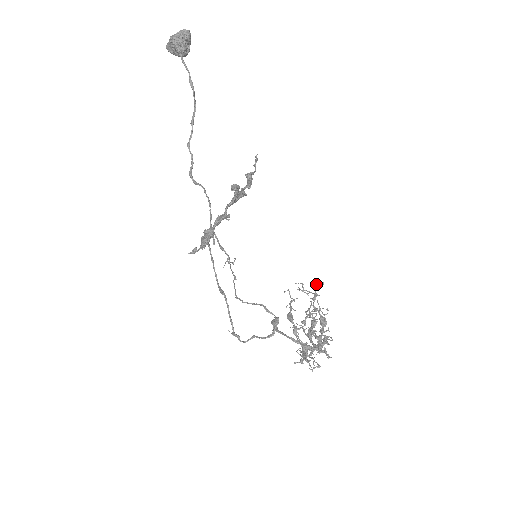
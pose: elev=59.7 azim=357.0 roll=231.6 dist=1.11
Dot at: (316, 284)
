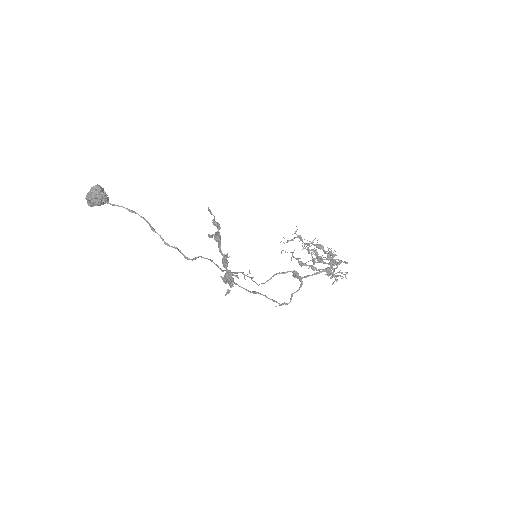
Dot at: occluded
